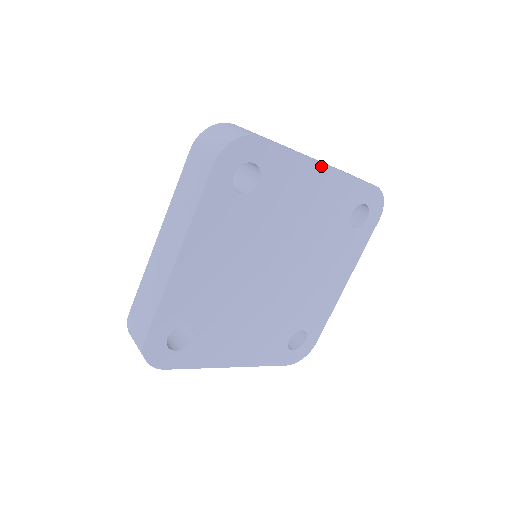
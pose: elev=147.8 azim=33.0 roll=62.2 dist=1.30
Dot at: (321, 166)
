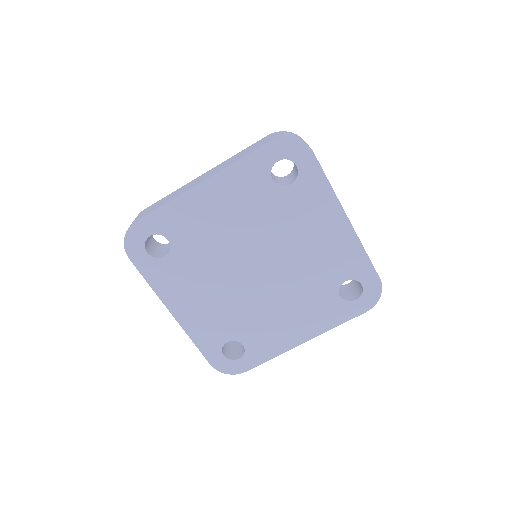
Dot at: (344, 216)
